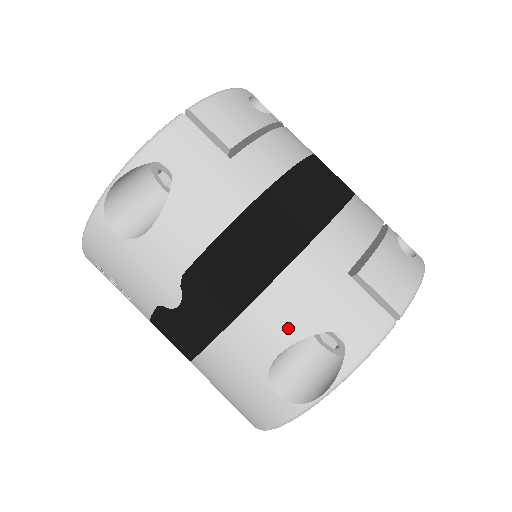
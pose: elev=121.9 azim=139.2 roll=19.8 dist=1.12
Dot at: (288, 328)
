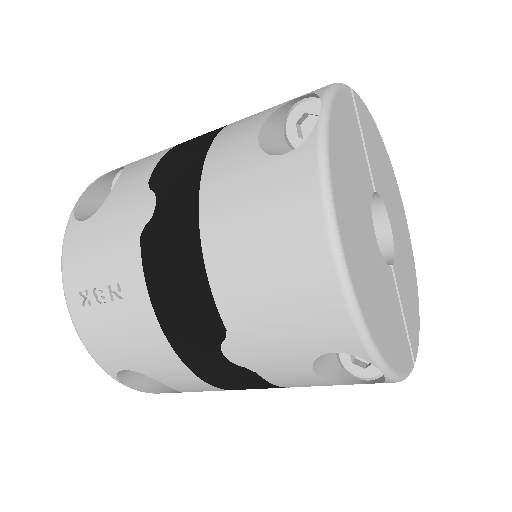
Dot at: (253, 123)
